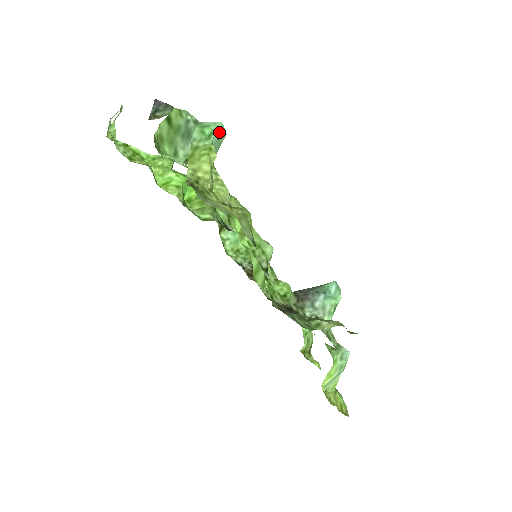
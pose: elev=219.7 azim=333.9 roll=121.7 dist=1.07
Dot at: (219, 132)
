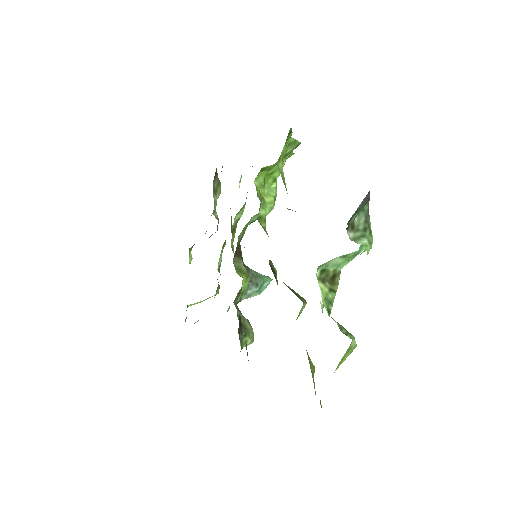
Dot at: occluded
